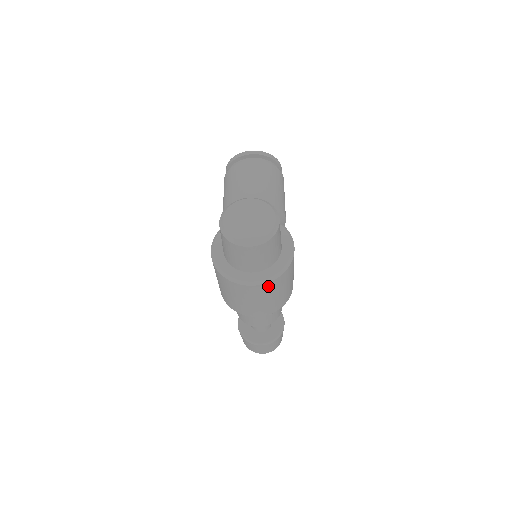
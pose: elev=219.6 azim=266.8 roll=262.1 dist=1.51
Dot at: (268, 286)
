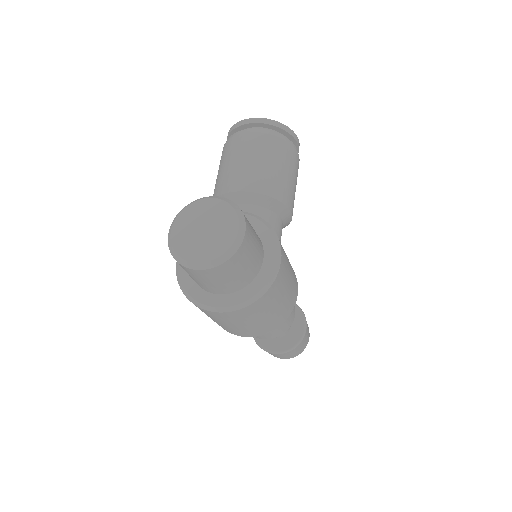
Dot at: (240, 313)
